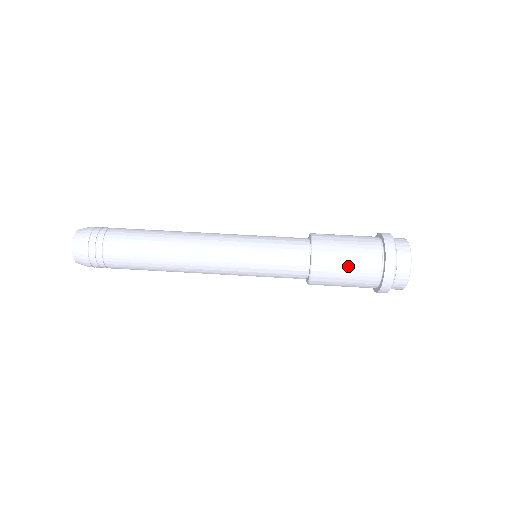
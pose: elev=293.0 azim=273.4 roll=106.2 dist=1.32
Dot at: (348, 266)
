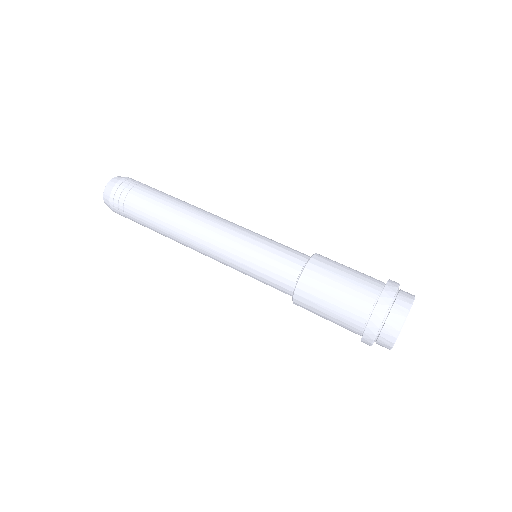
Dot at: (341, 283)
